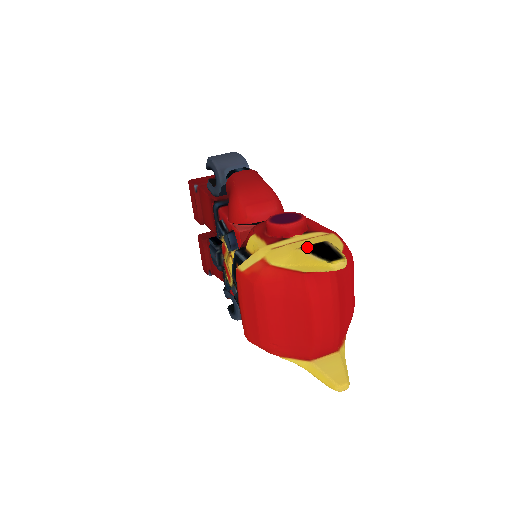
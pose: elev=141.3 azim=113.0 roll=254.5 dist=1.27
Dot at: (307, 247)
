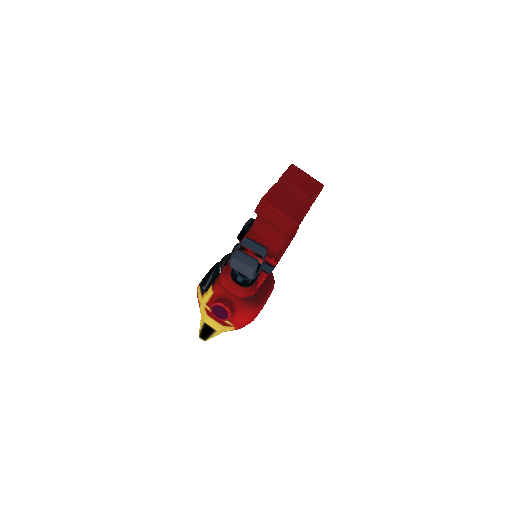
Dot at: (206, 326)
